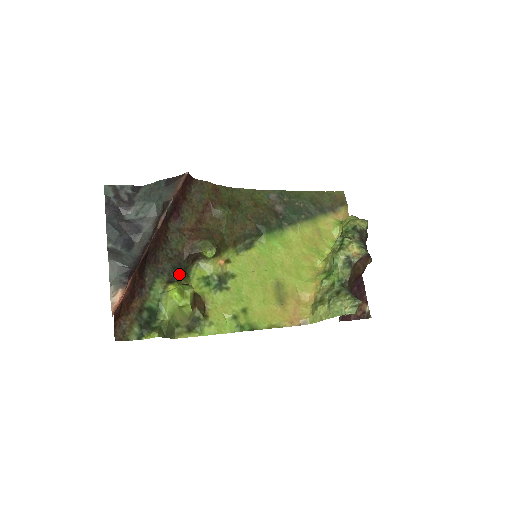
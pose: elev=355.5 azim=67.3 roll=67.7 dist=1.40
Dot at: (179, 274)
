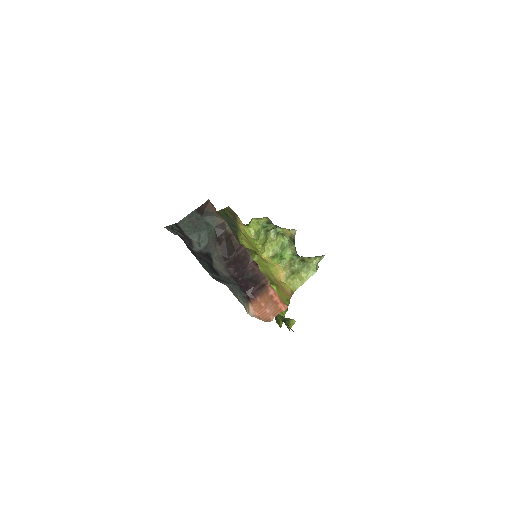
Dot at: occluded
